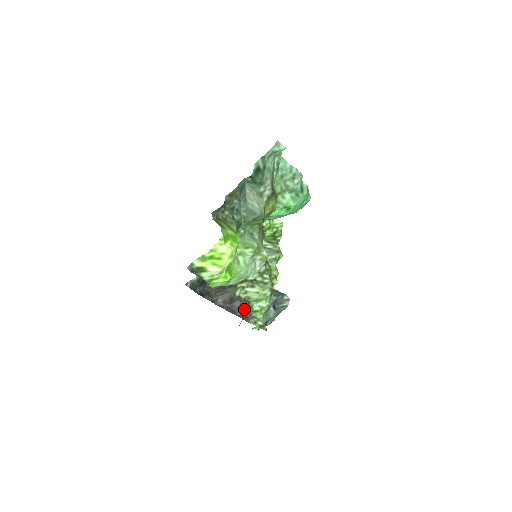
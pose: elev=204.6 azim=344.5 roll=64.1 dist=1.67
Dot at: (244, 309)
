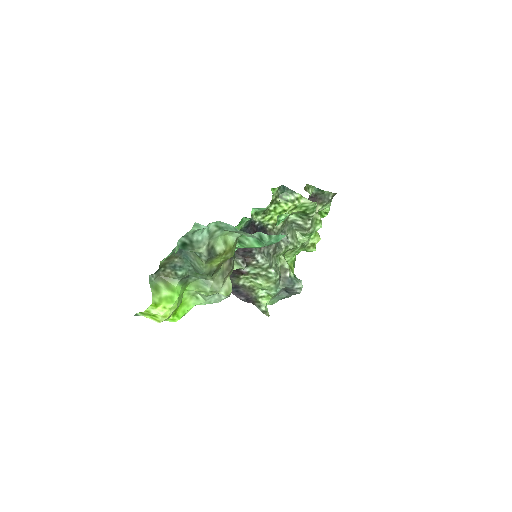
Dot at: (248, 295)
